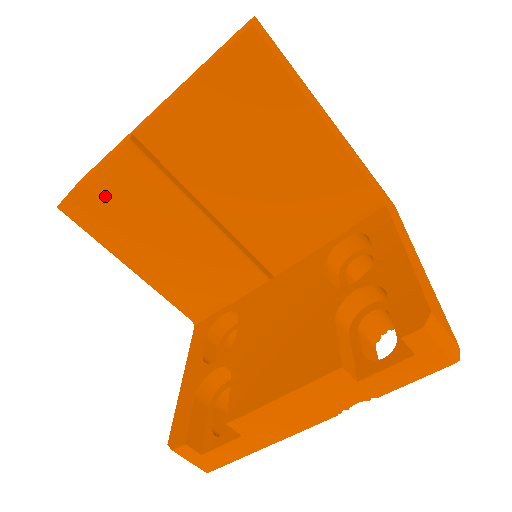
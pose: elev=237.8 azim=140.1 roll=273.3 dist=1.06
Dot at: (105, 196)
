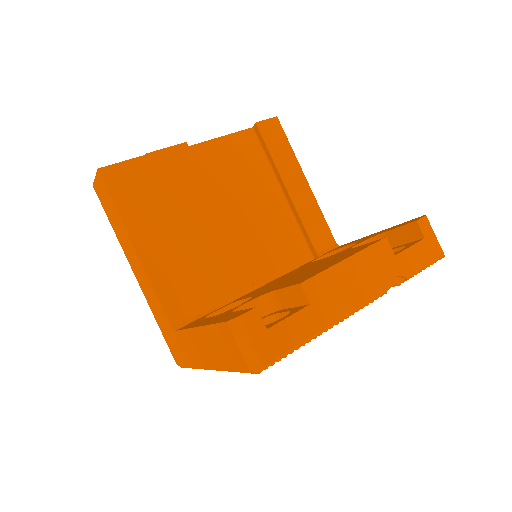
Dot at: (146, 175)
